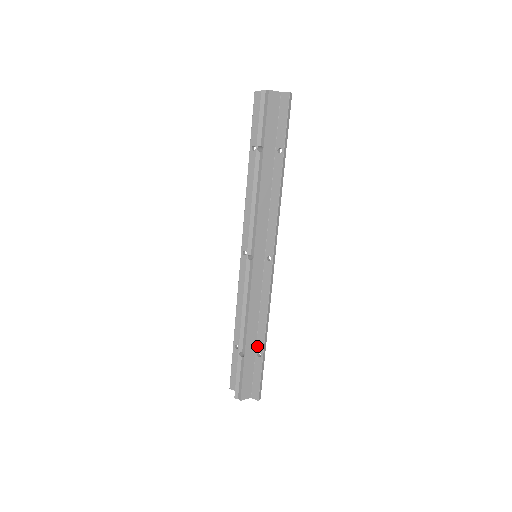
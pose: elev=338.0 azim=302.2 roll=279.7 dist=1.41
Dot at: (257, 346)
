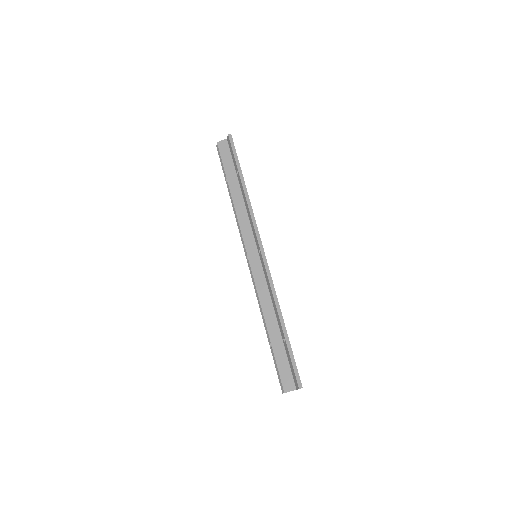
Dot at: (281, 333)
